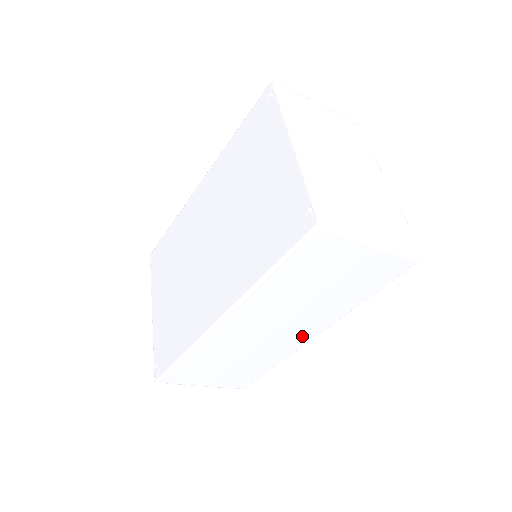
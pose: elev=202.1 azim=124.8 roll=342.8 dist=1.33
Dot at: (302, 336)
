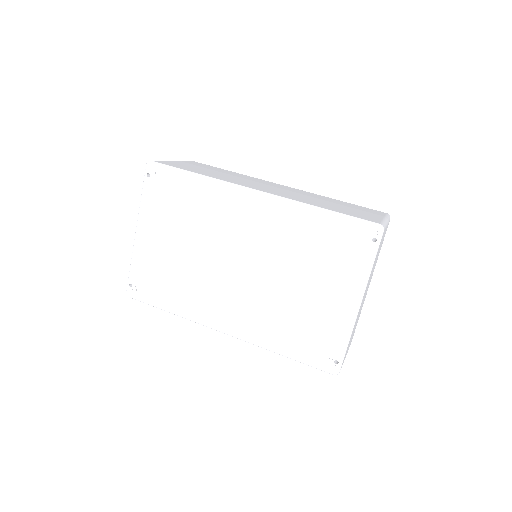
Dot at: occluded
